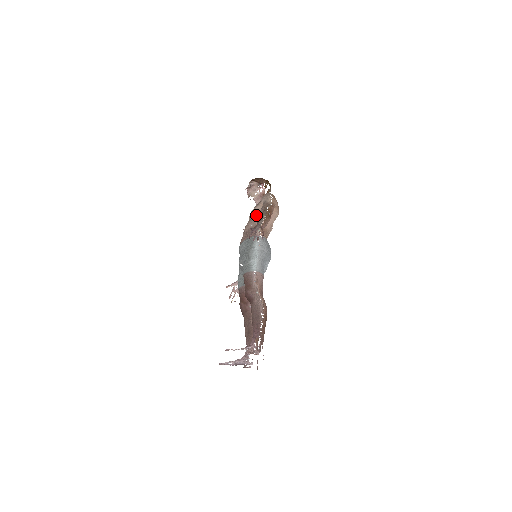
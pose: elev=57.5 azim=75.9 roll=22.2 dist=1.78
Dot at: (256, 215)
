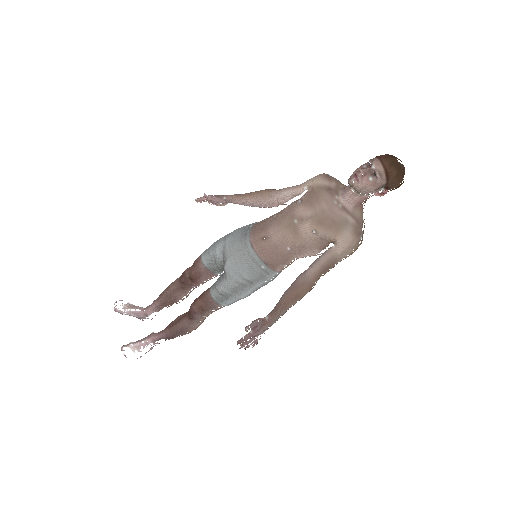
Dot at: (310, 245)
